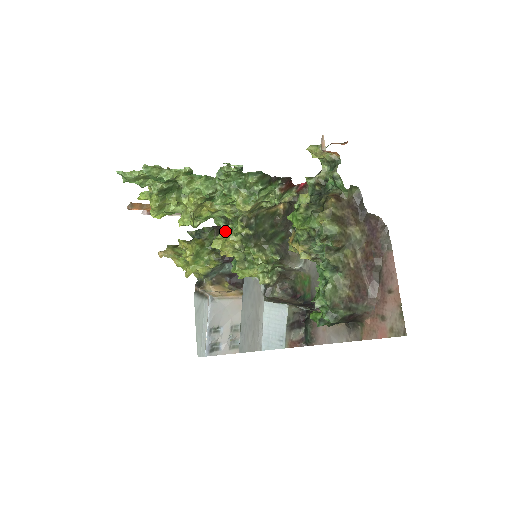
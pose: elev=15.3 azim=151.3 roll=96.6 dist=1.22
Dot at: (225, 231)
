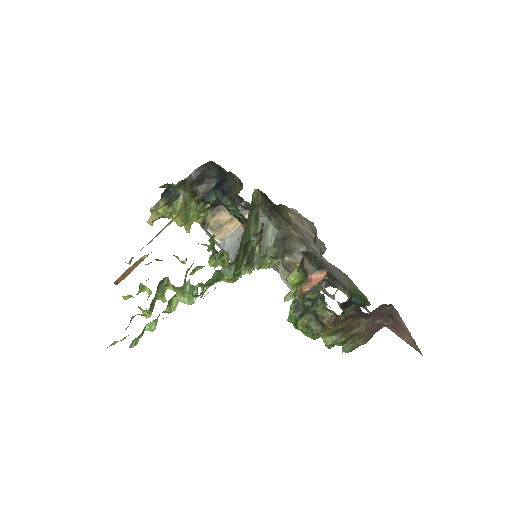
Dot at: (217, 262)
